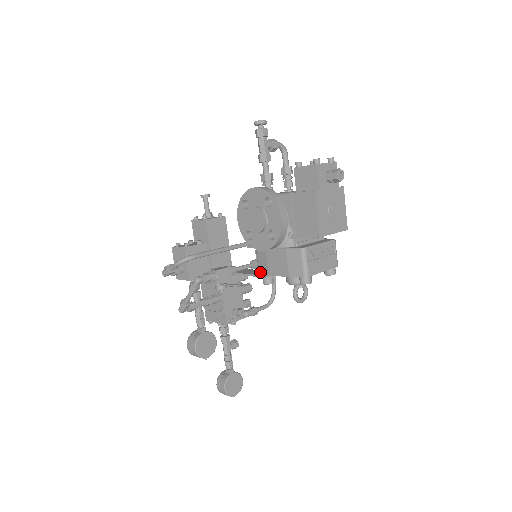
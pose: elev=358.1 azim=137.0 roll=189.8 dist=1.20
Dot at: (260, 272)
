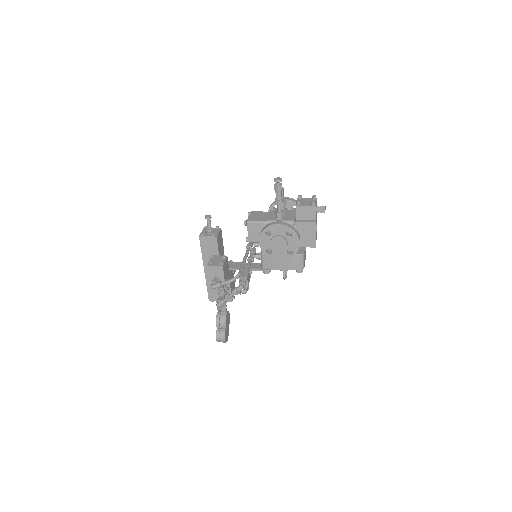
Dot at: (264, 268)
